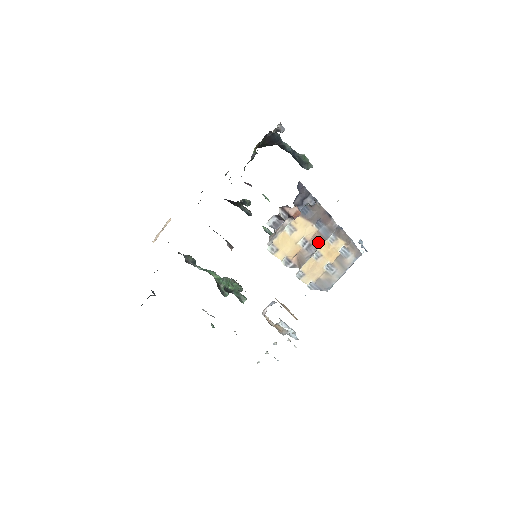
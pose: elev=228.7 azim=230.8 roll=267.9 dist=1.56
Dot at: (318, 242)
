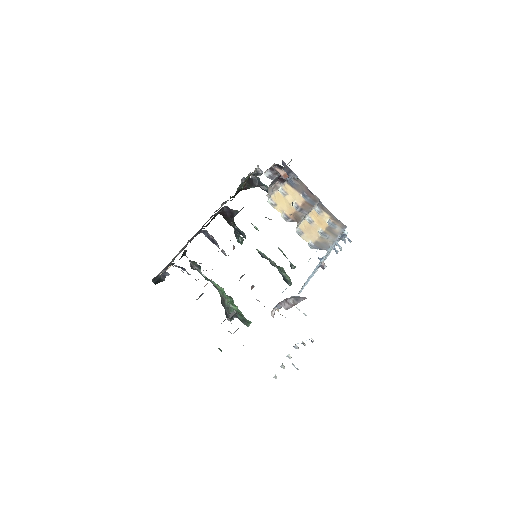
Dot at: (307, 207)
